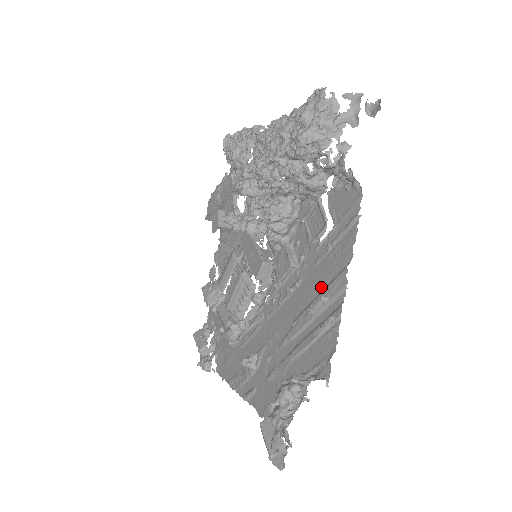
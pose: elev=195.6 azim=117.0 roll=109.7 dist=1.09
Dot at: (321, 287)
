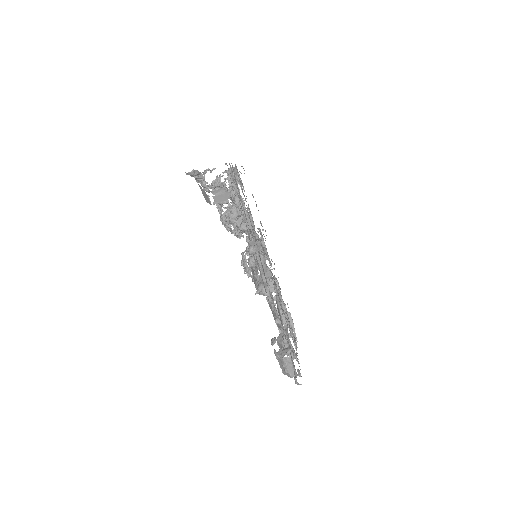
Dot at: occluded
